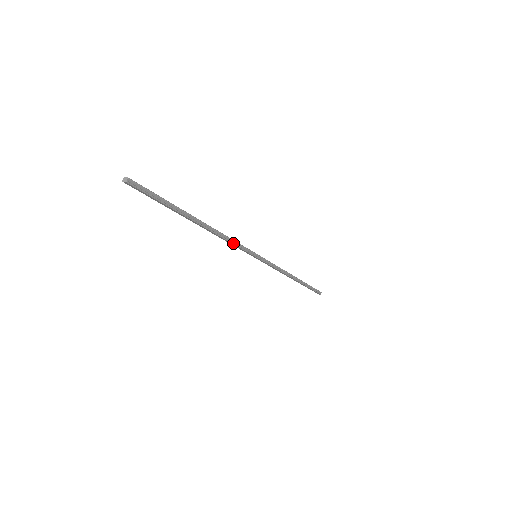
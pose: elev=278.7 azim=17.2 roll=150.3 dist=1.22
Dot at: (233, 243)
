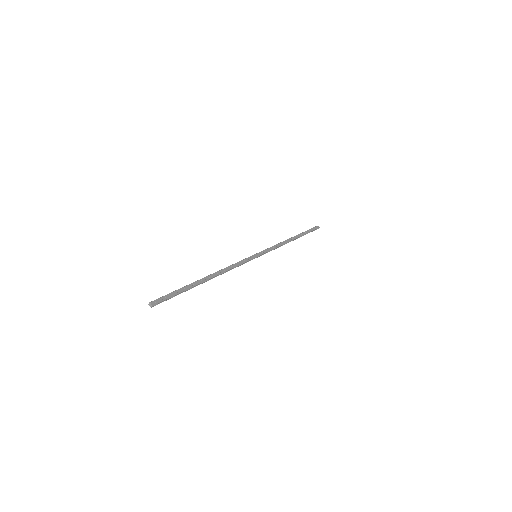
Dot at: occluded
